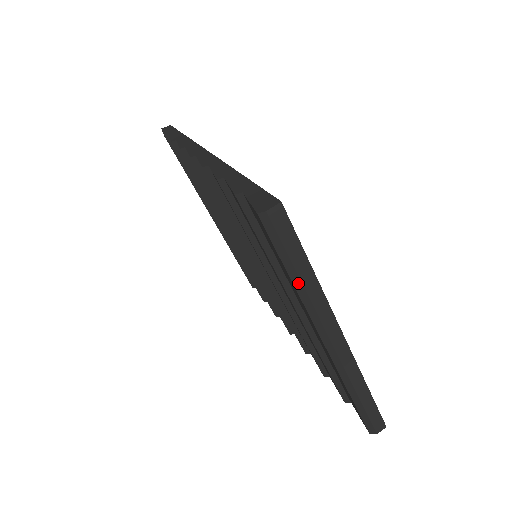
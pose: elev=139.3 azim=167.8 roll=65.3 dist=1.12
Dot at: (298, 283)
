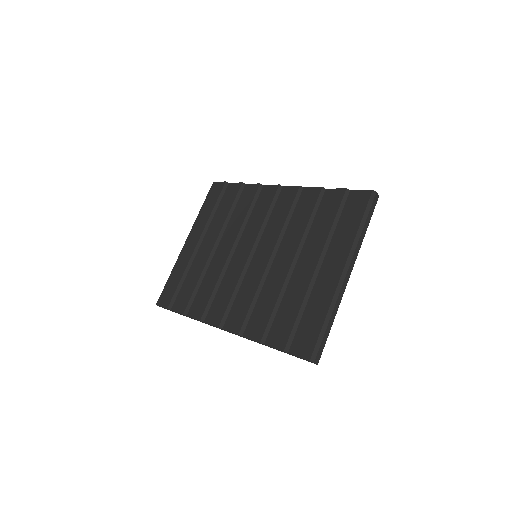
Dot at: (361, 229)
